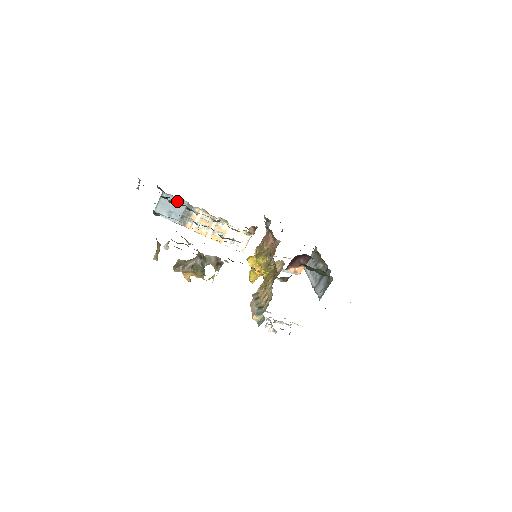
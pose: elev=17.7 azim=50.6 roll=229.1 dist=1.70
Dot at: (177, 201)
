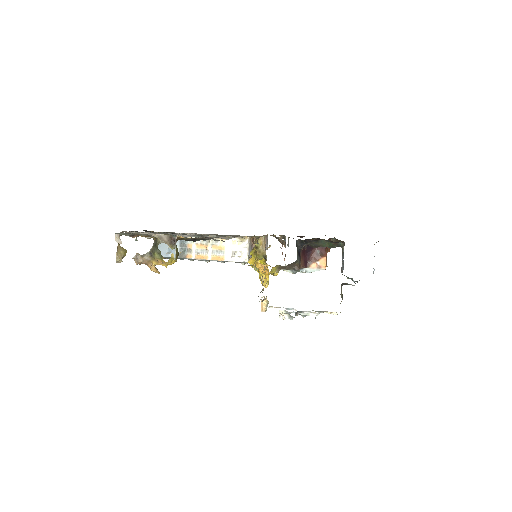
Dot at: occluded
